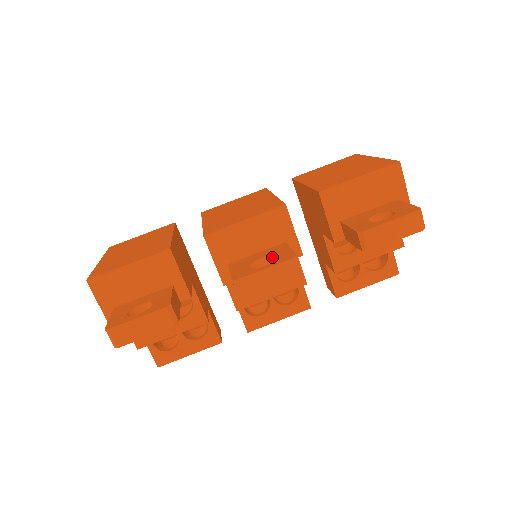
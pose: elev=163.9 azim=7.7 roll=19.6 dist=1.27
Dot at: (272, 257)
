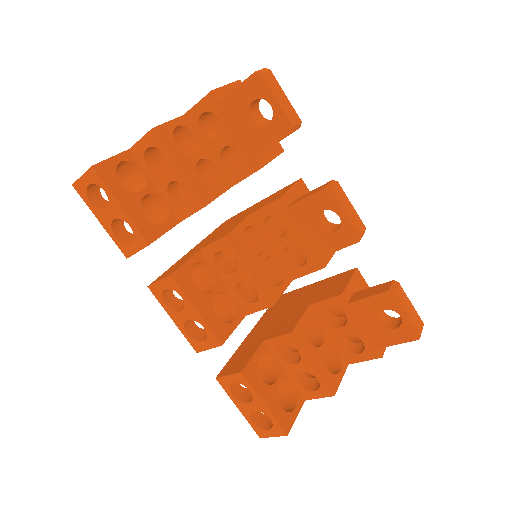
Dot at: (337, 224)
